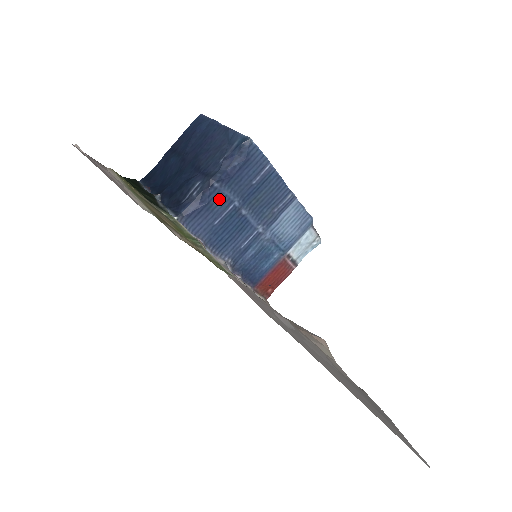
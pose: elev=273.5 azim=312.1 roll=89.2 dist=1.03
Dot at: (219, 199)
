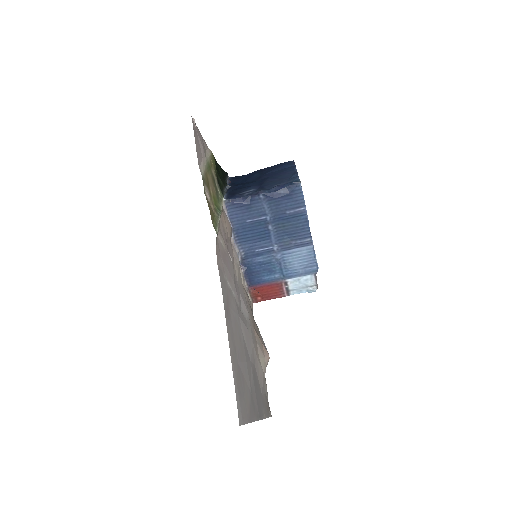
Dot at: (258, 207)
